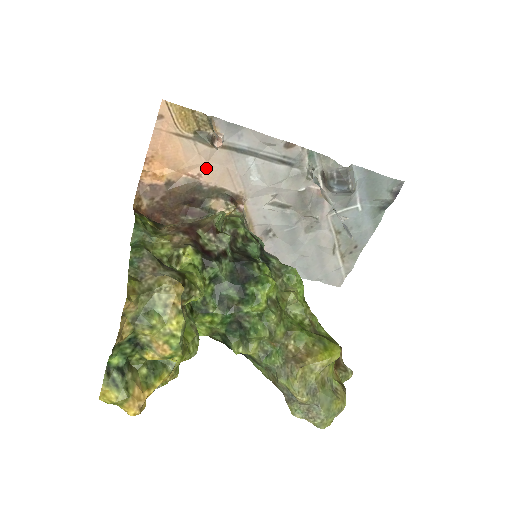
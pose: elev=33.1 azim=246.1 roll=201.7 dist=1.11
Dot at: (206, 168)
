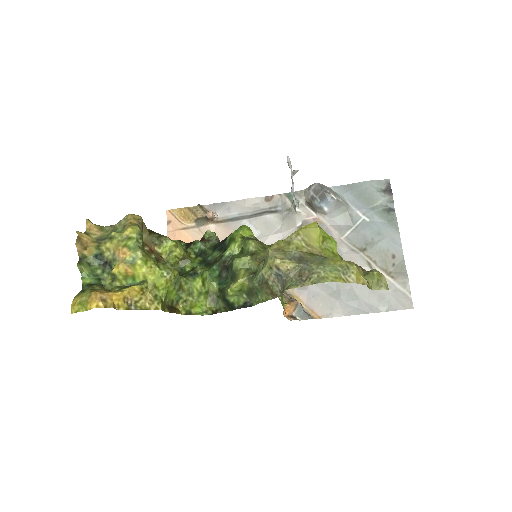
Dot at: occluded
